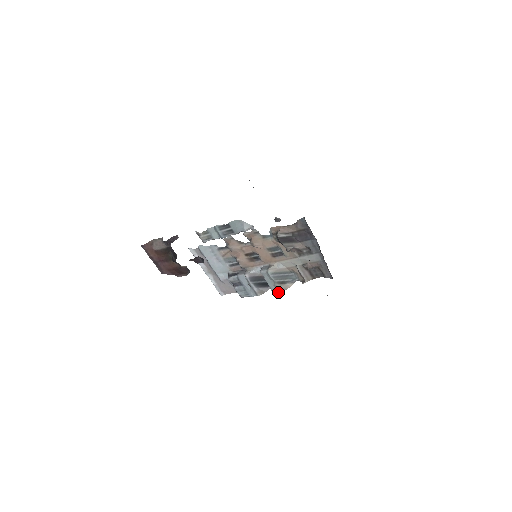
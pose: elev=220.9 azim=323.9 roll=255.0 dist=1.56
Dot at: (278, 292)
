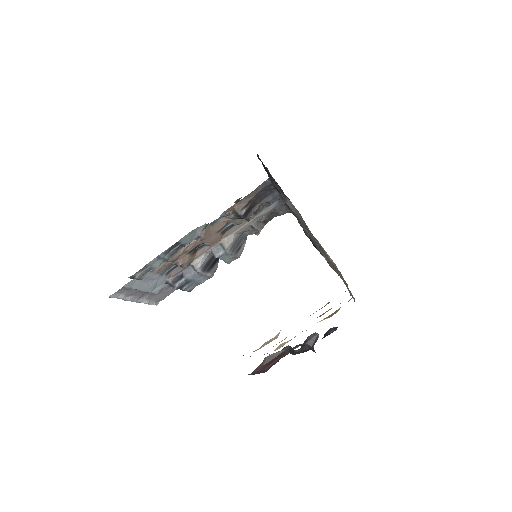
Dot at: occluded
